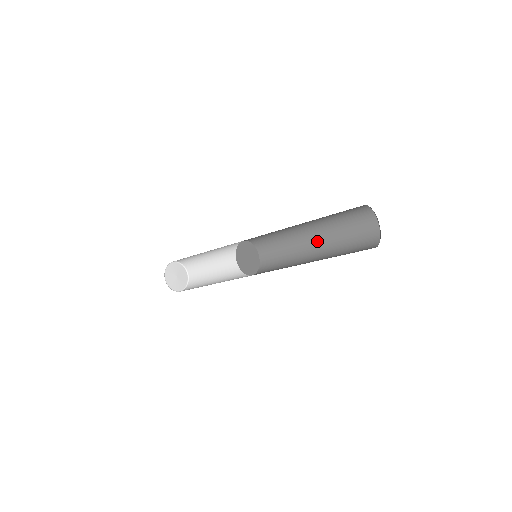
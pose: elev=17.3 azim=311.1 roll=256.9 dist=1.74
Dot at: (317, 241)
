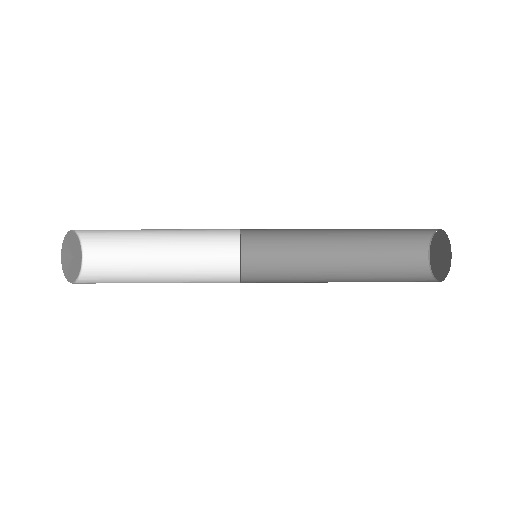
Dot at: (341, 250)
